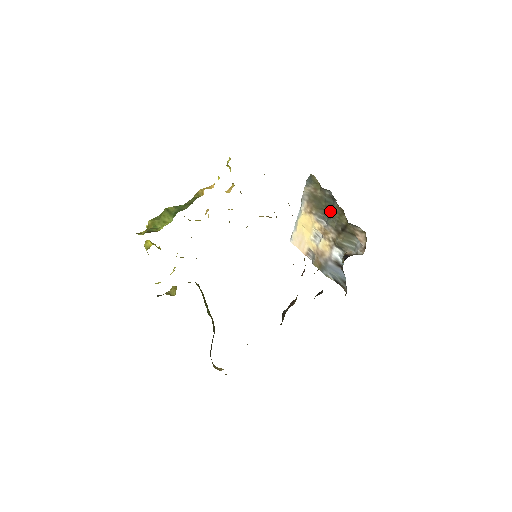
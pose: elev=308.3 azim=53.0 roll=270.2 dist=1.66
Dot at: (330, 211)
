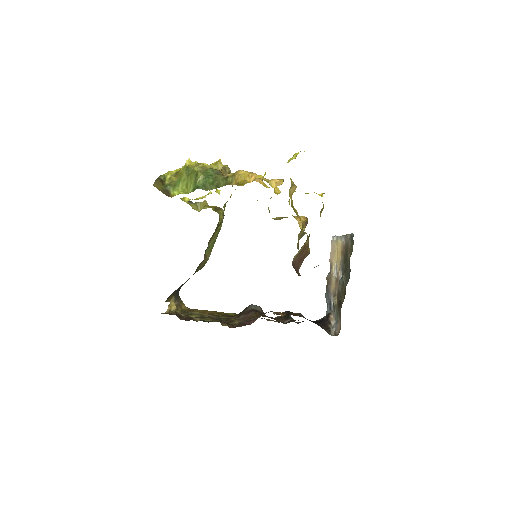
Dot at: (343, 279)
